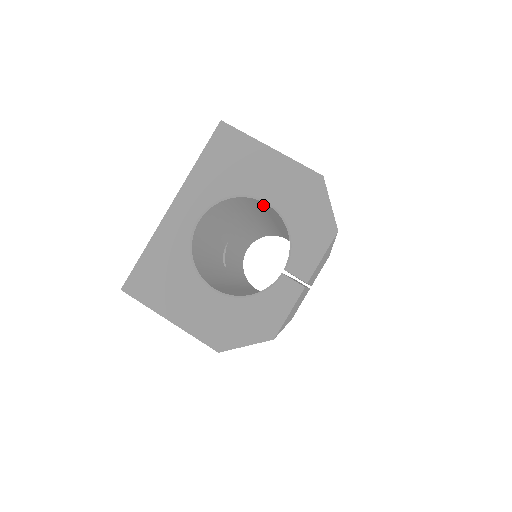
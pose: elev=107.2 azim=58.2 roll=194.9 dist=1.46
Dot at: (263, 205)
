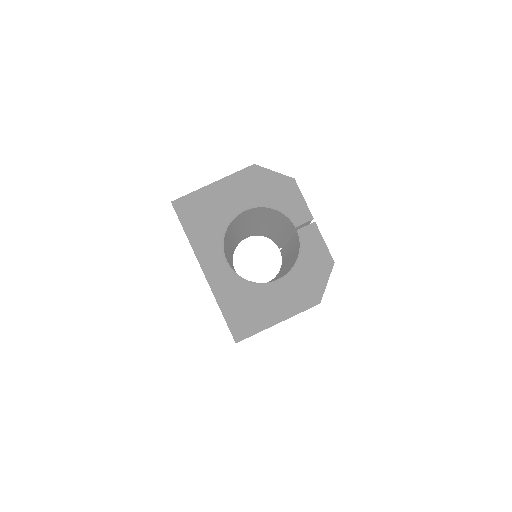
Dot at: occluded
